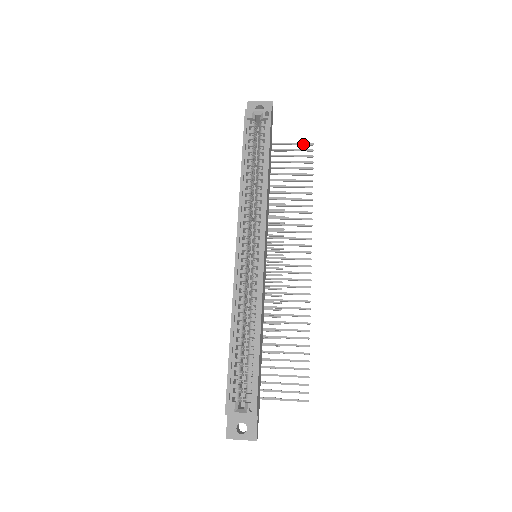
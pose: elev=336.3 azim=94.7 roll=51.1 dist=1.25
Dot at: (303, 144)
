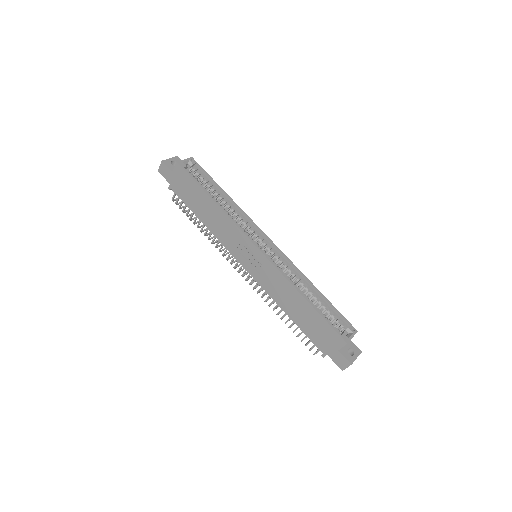
Dot at: occluded
